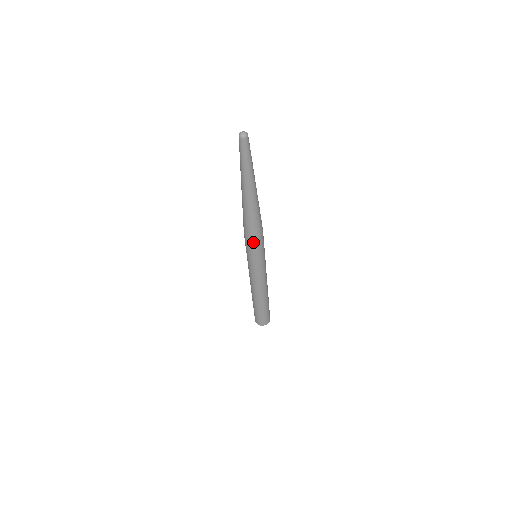
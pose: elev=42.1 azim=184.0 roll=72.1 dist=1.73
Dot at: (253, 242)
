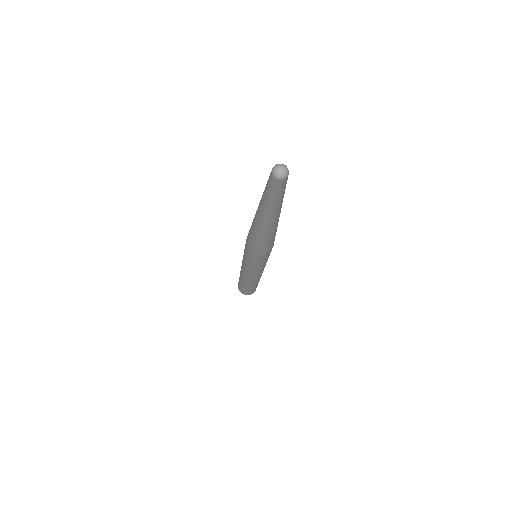
Dot at: (258, 257)
